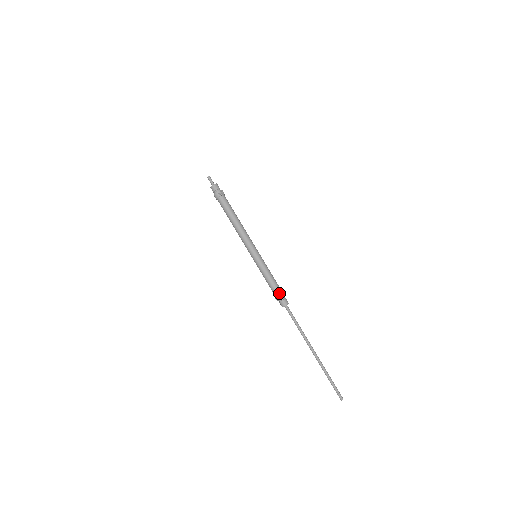
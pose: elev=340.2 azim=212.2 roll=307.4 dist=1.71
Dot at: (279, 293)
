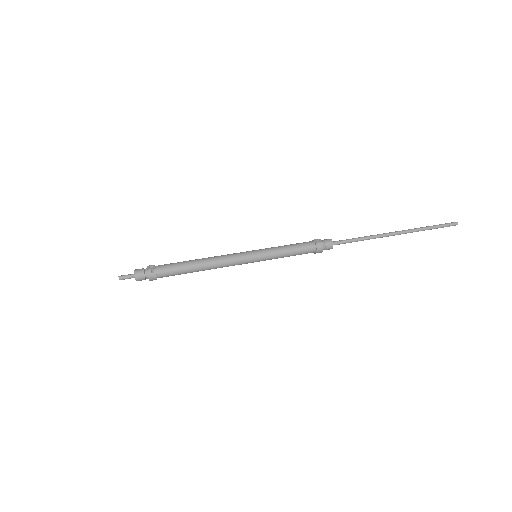
Dot at: (315, 245)
